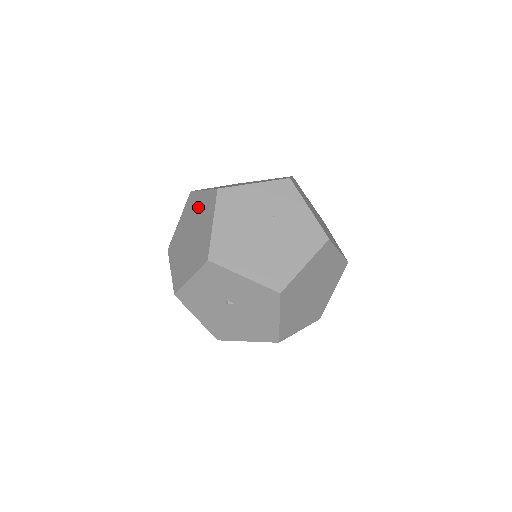
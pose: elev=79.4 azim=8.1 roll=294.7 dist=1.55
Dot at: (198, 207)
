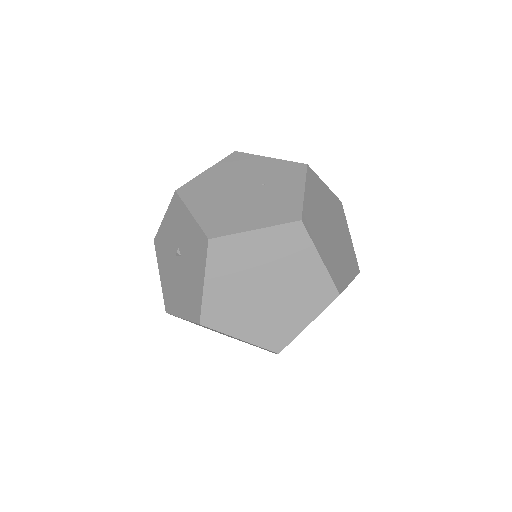
Dot at: occluded
